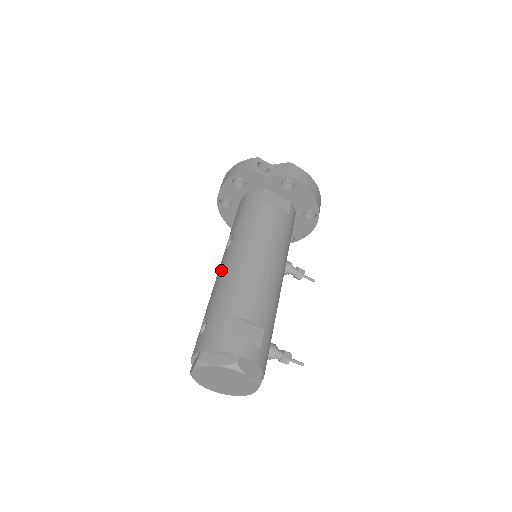
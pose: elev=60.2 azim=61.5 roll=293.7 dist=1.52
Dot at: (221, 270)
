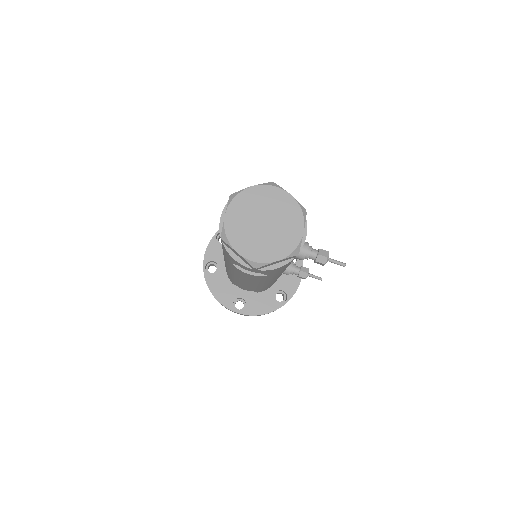
Dot at: occluded
